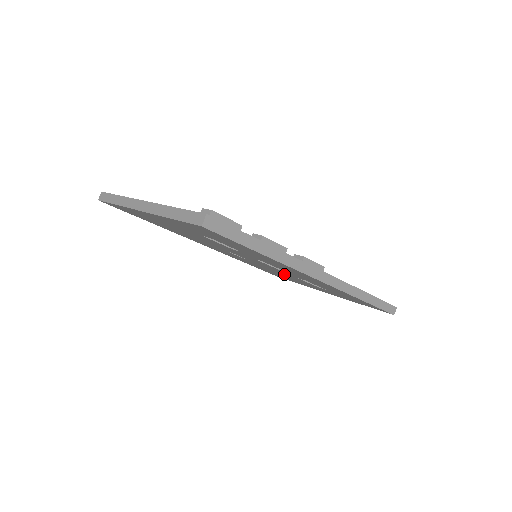
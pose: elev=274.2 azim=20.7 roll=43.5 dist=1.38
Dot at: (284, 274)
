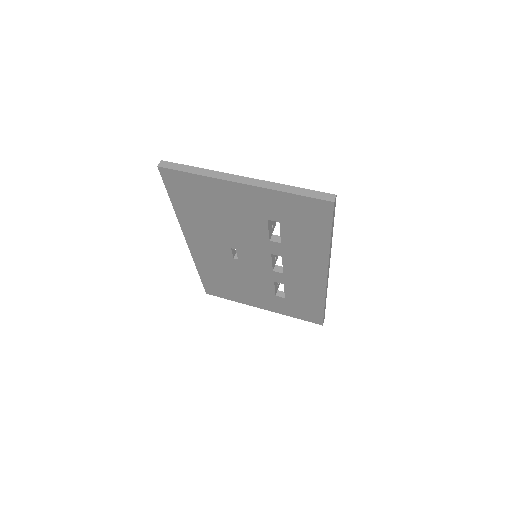
Dot at: (255, 280)
